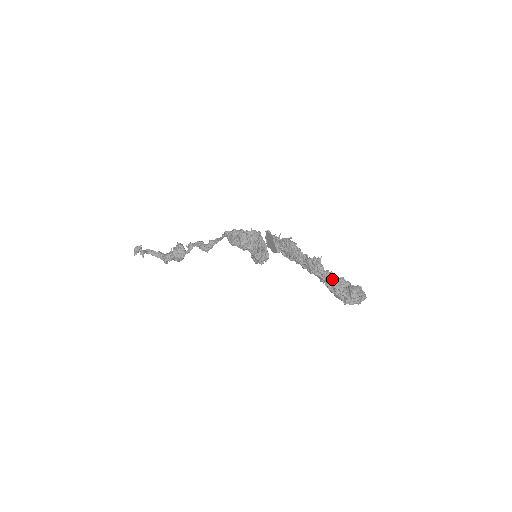
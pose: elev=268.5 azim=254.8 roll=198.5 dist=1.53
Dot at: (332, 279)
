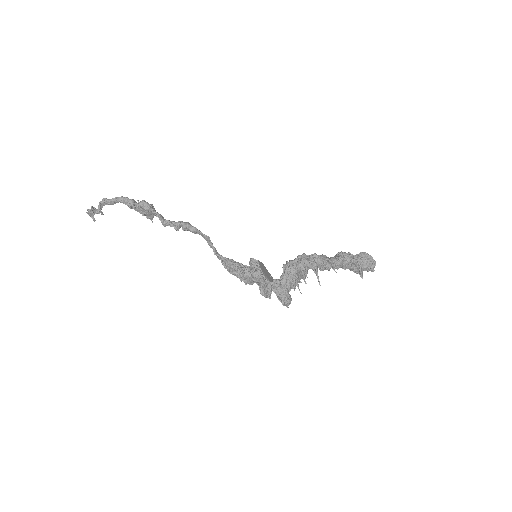
Dot at: (343, 266)
